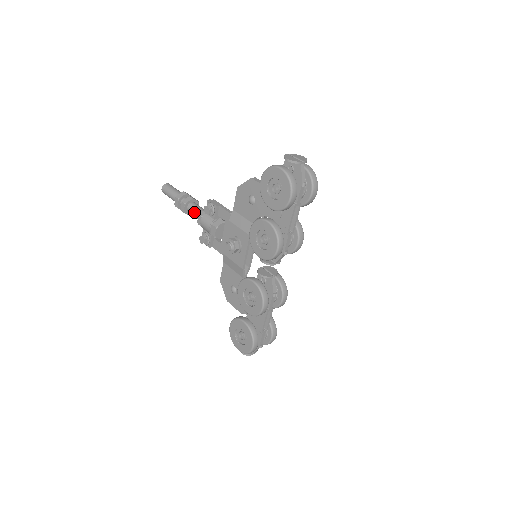
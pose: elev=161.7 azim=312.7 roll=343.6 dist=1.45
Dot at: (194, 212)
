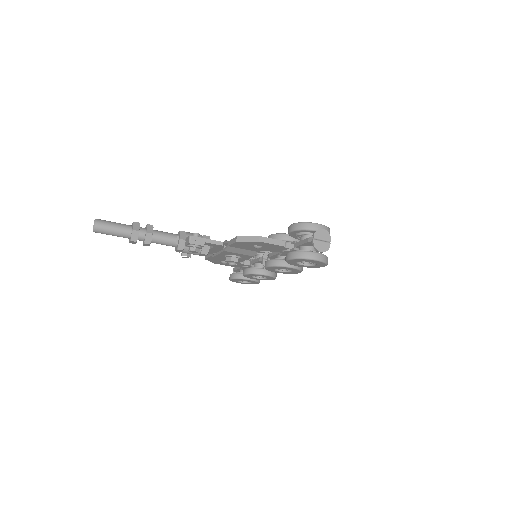
Dot at: occluded
